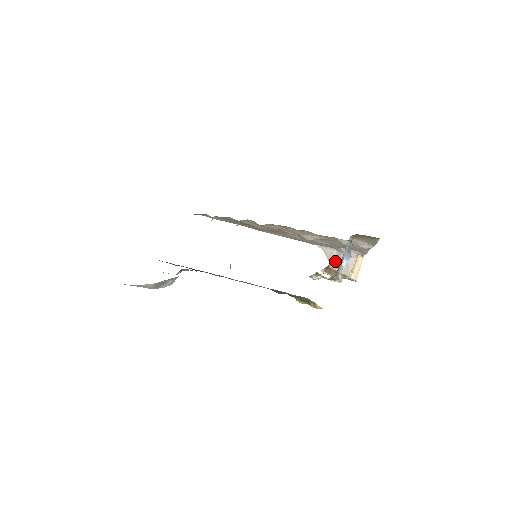
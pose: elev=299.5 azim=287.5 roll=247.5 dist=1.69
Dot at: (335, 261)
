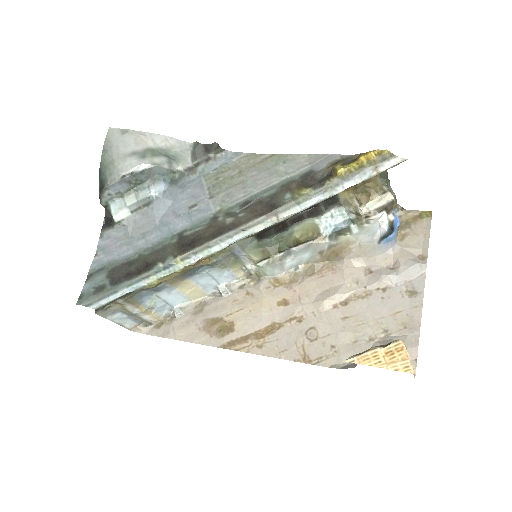
Dot at: occluded
